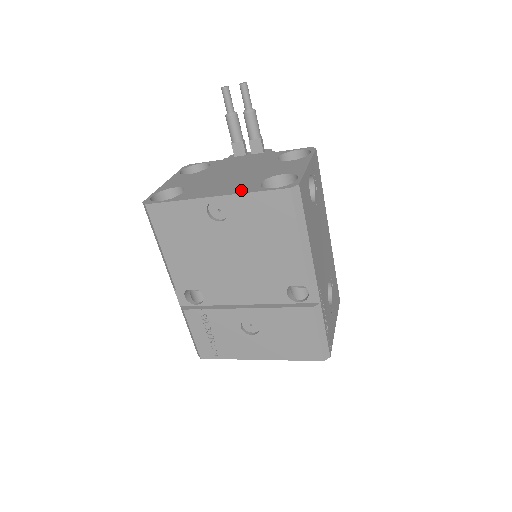
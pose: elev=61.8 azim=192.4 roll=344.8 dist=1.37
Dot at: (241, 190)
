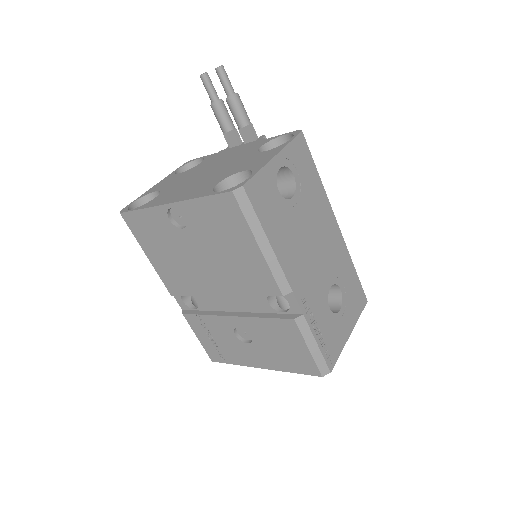
Dot at: (194, 195)
